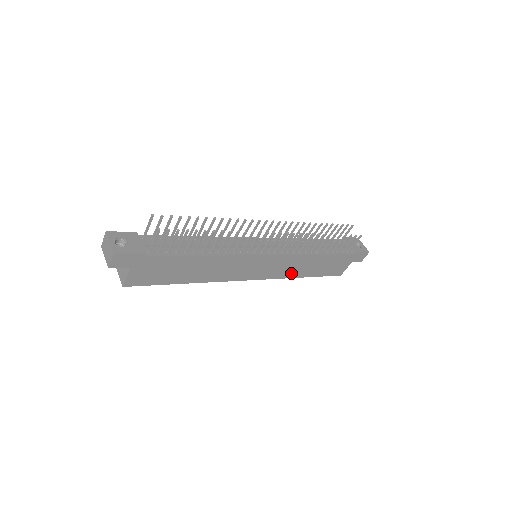
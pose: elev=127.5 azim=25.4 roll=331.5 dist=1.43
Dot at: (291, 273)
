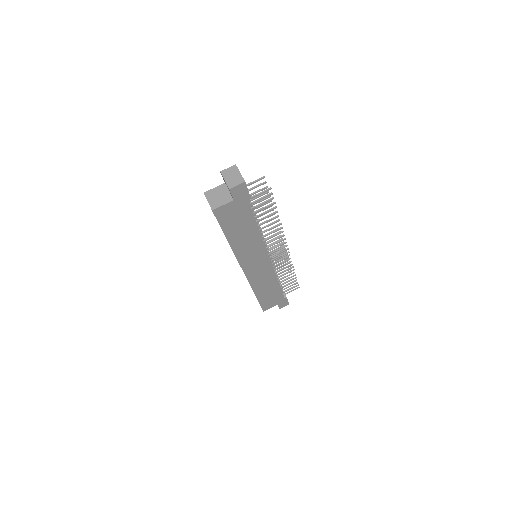
Dot at: (257, 285)
